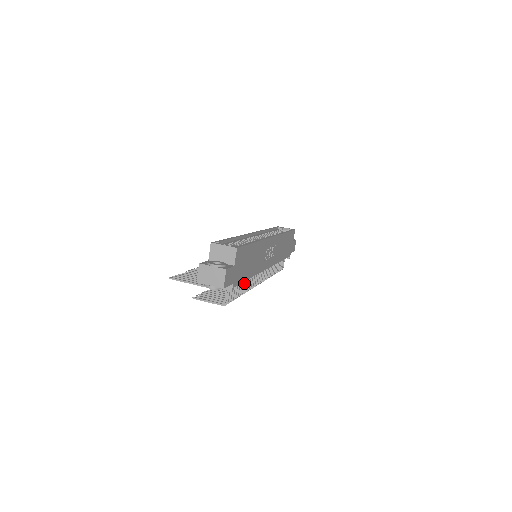
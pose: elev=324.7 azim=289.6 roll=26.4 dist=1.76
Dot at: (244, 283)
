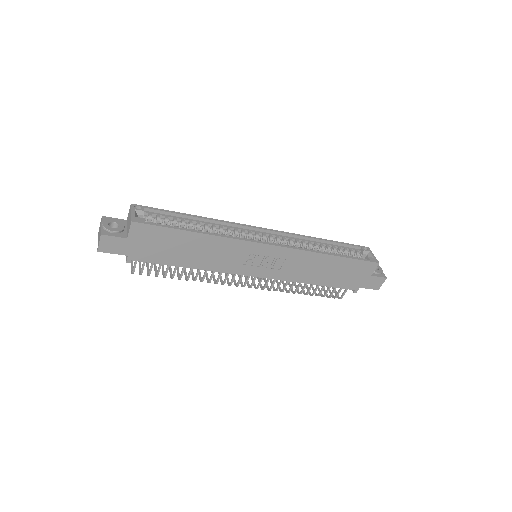
Dot at: (184, 269)
